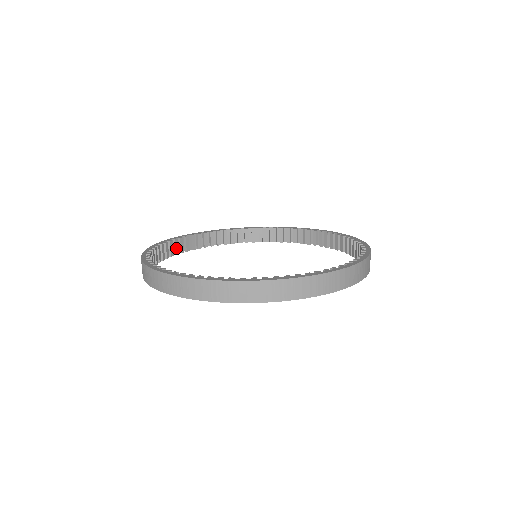
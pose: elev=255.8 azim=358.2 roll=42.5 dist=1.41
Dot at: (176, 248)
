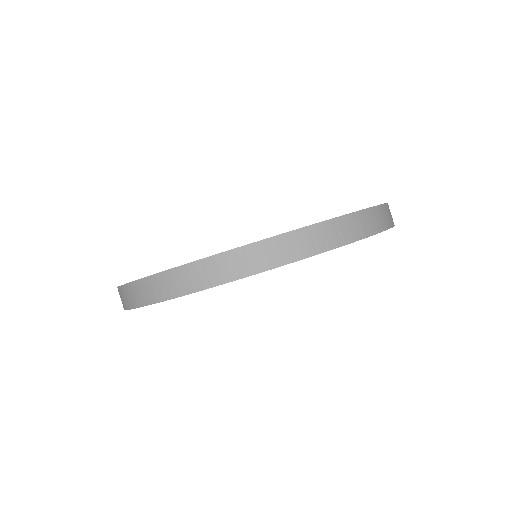
Dot at: occluded
